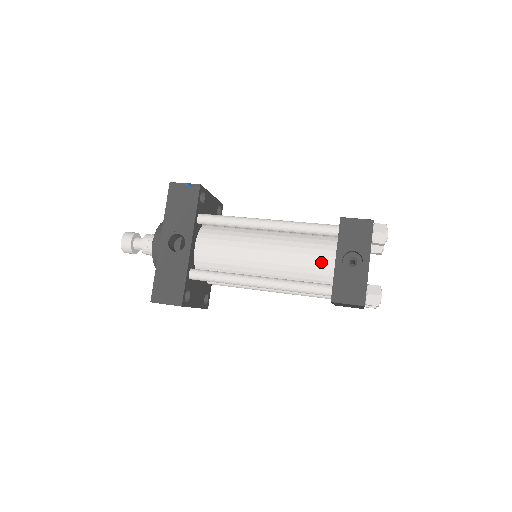
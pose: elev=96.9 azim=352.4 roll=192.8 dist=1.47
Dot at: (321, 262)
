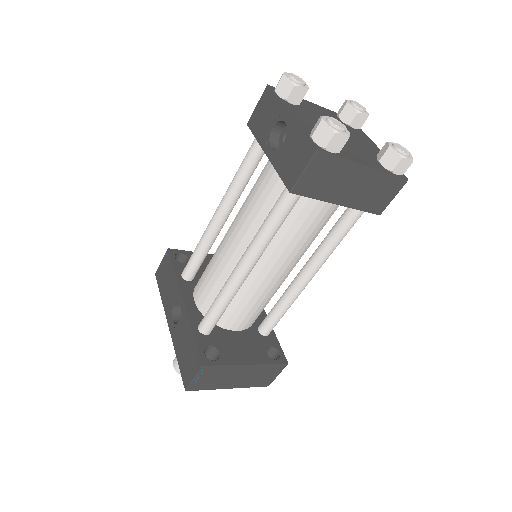
Dot at: (270, 179)
